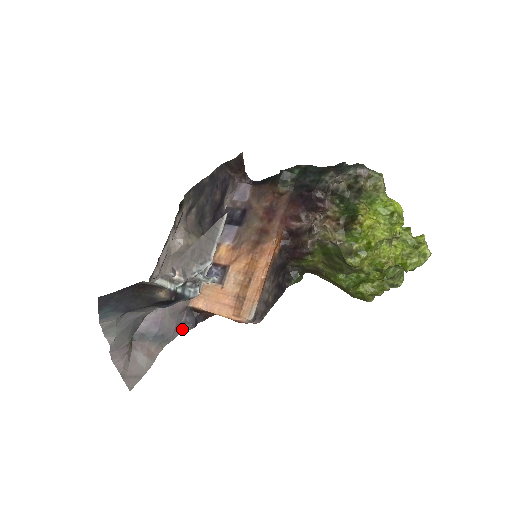
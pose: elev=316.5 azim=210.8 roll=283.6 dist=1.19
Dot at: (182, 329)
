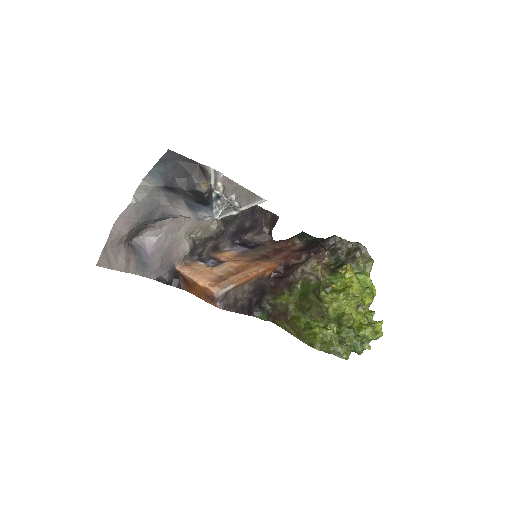
Dot at: (157, 278)
